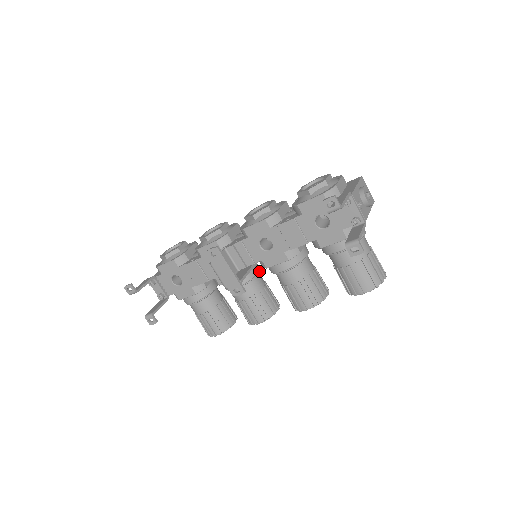
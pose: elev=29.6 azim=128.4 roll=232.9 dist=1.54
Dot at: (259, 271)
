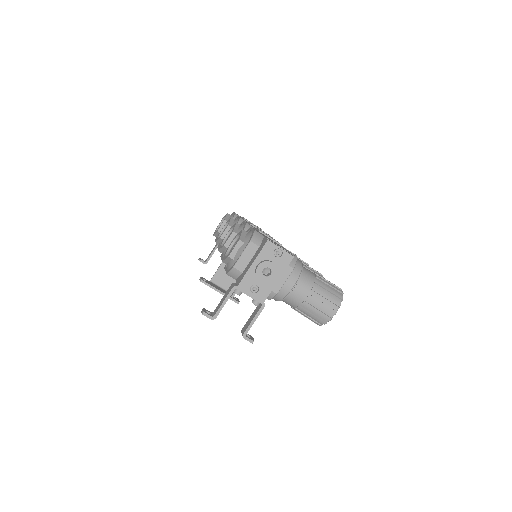
Dot at: occluded
